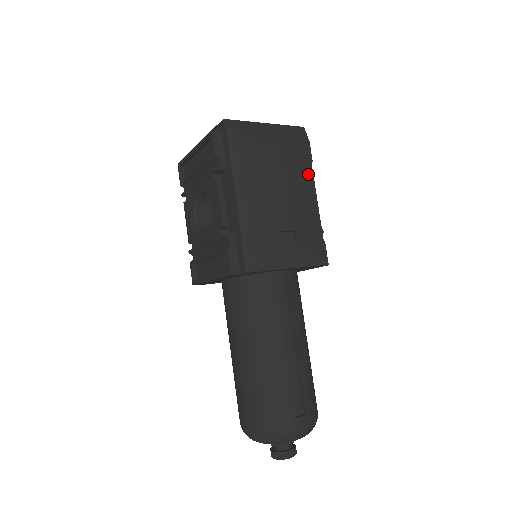
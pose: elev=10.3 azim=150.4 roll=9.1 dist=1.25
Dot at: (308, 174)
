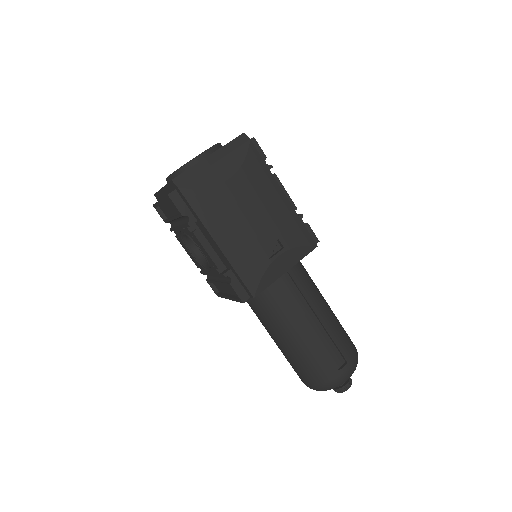
Dot at: (267, 178)
